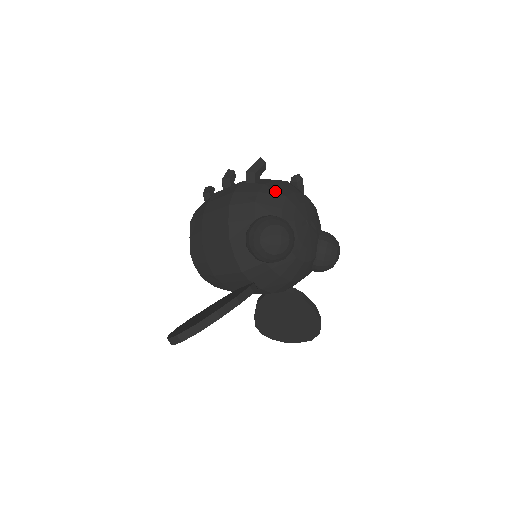
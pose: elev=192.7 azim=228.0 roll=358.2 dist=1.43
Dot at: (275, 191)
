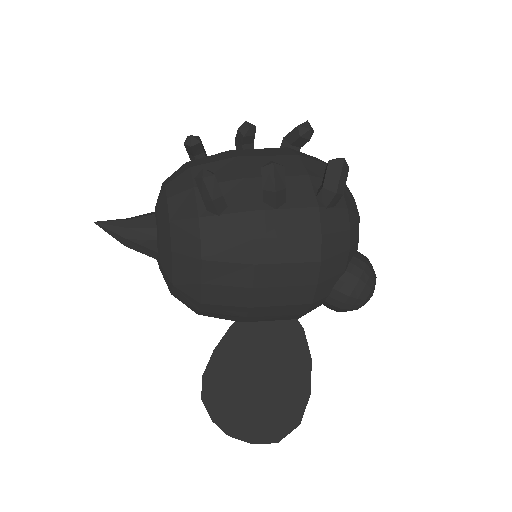
Dot at: (355, 215)
